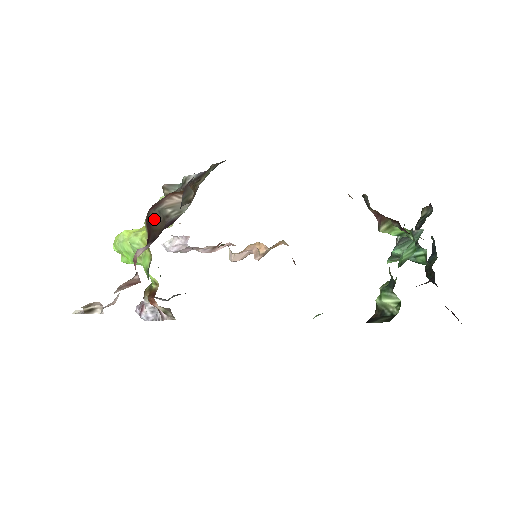
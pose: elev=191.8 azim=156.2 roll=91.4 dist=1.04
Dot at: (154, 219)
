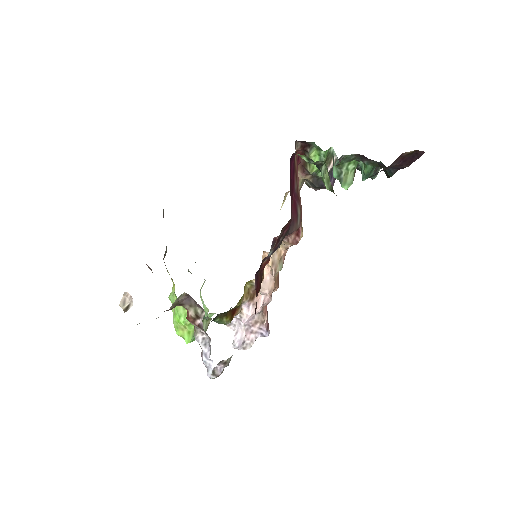
Dot at: occluded
